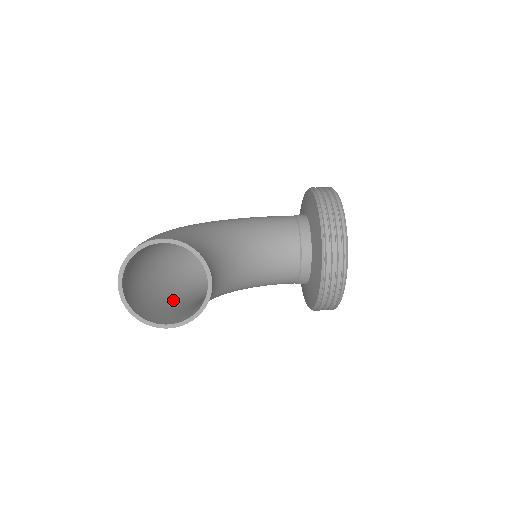
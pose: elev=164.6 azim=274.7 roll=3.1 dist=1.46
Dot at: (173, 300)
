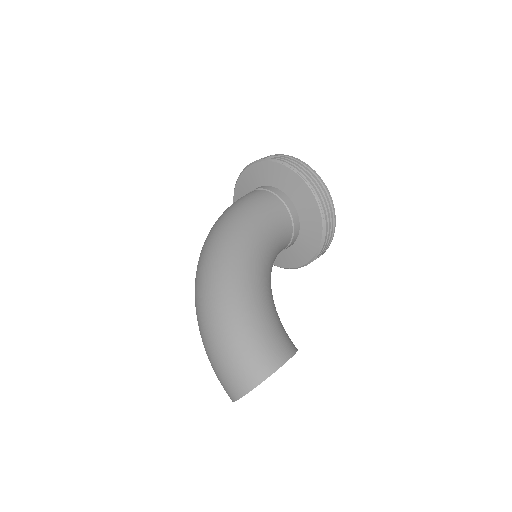
Dot at: occluded
